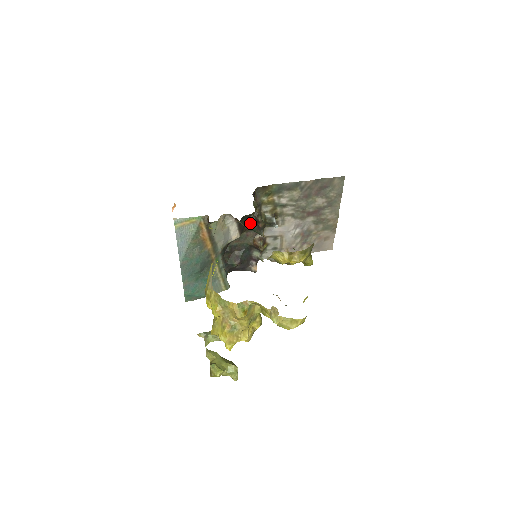
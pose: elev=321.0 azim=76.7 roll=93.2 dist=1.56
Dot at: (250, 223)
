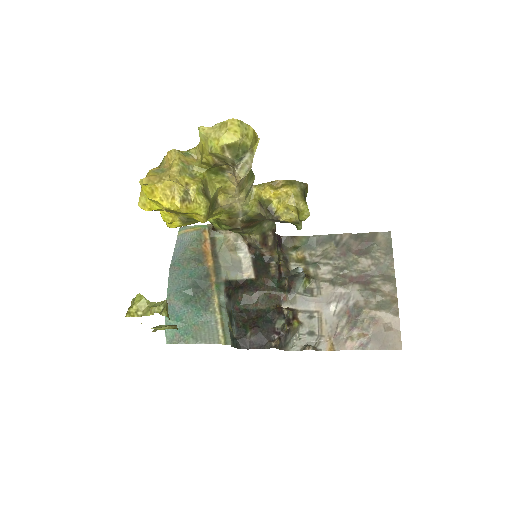
Dot at: (272, 273)
